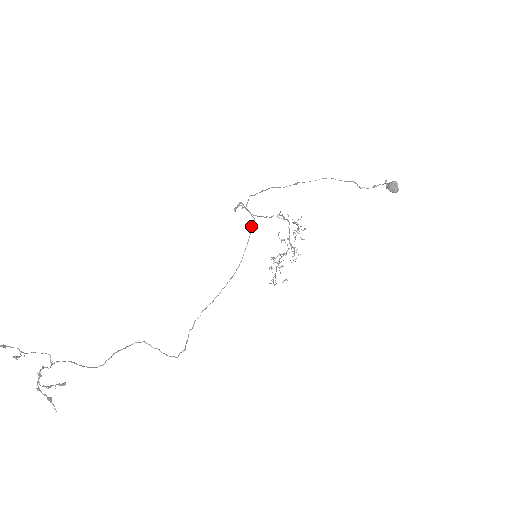
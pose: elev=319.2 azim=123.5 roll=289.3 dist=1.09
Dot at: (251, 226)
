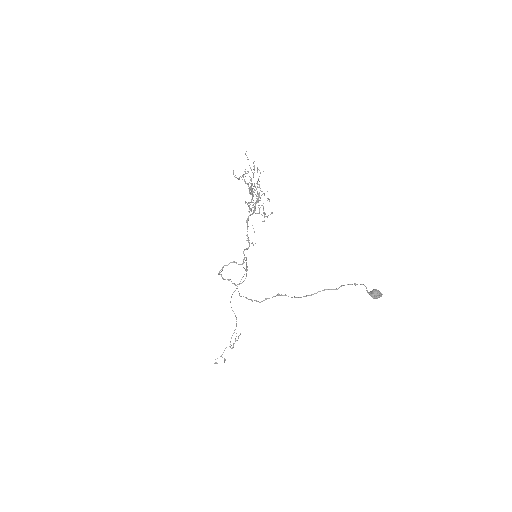
Dot at: (246, 275)
